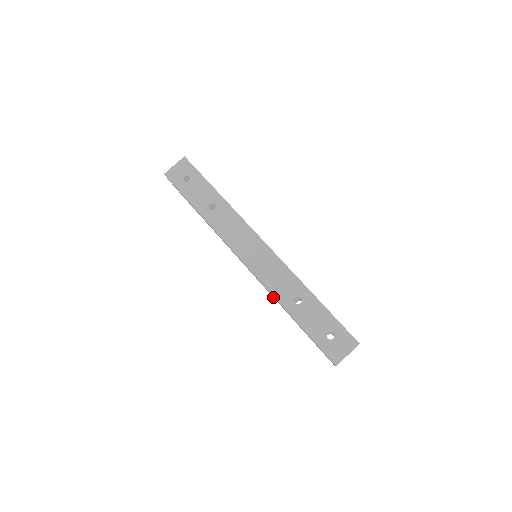
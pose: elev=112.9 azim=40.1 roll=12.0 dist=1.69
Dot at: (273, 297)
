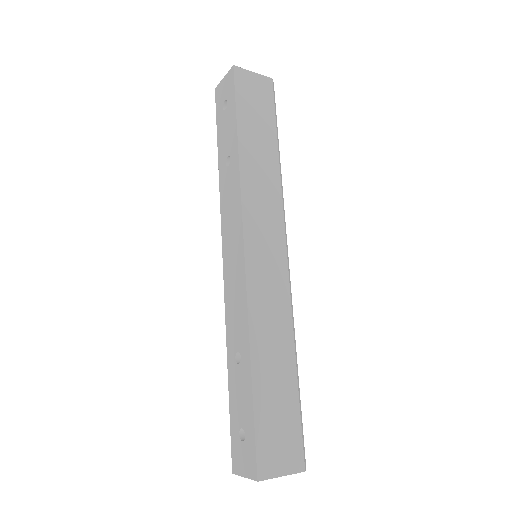
Dot at: occluded
